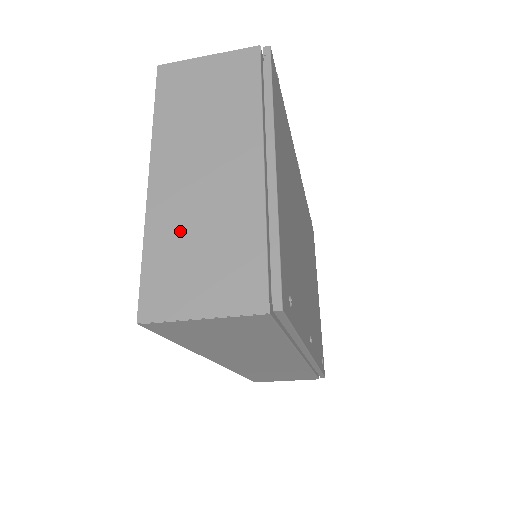
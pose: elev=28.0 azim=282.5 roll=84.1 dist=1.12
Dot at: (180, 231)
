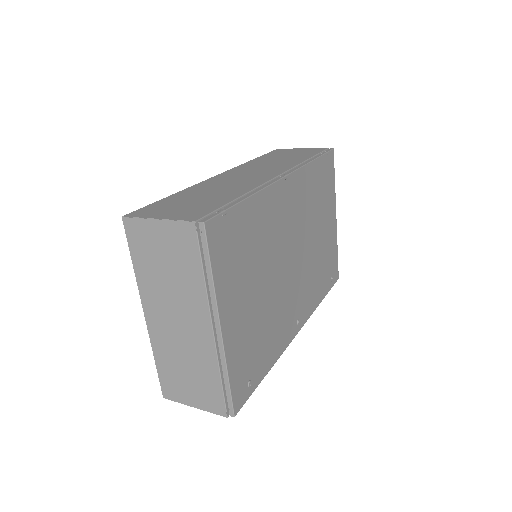
Dot at: (172, 357)
